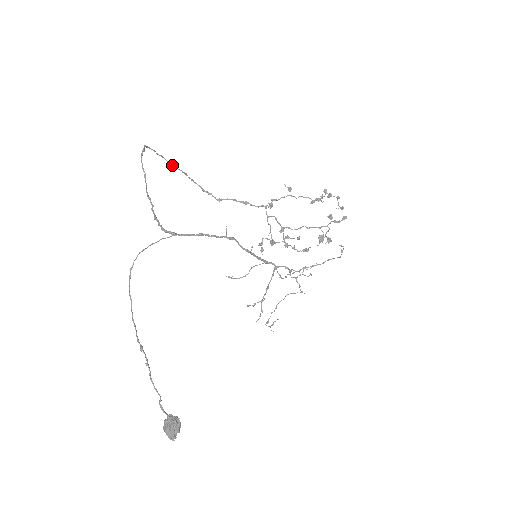
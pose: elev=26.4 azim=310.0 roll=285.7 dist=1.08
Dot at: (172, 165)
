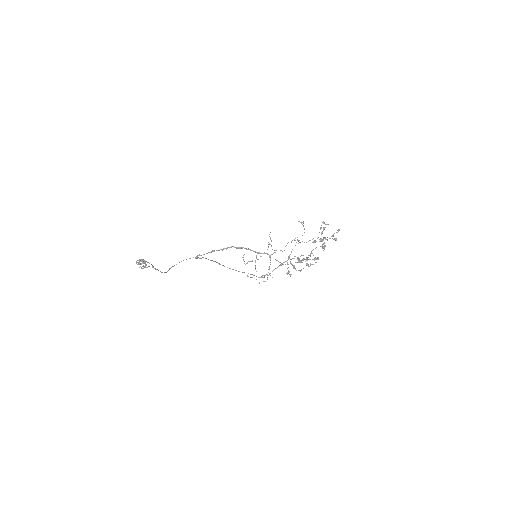
Dot at: (242, 272)
